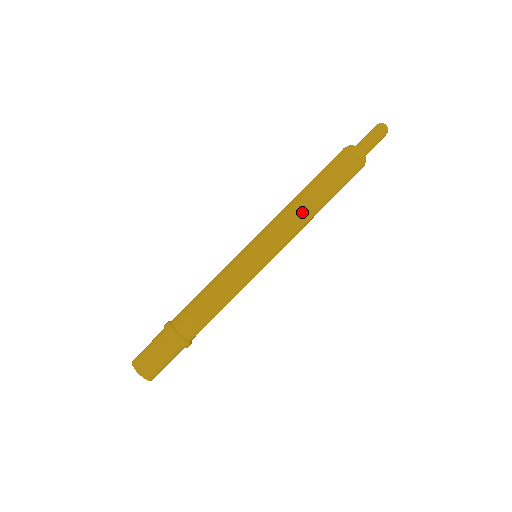
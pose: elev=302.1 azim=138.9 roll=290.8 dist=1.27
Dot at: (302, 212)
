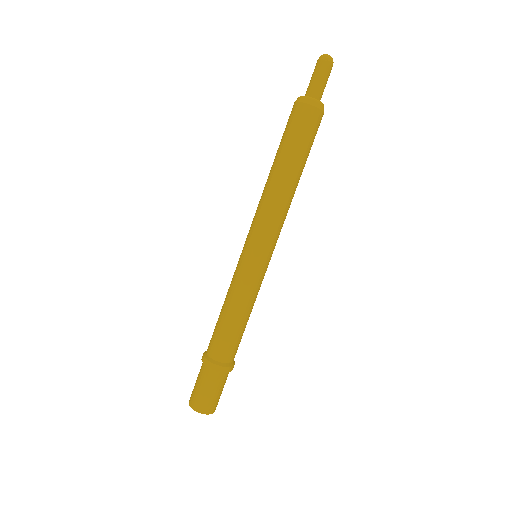
Dot at: (286, 196)
